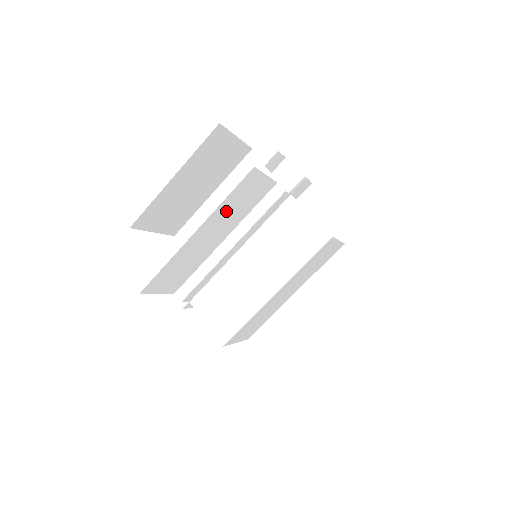
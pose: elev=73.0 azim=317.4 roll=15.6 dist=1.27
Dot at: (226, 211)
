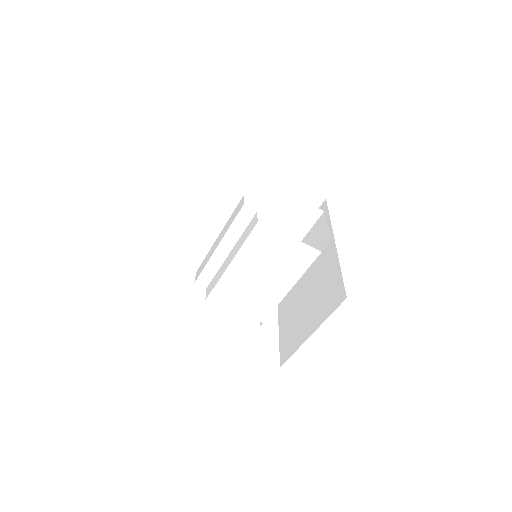
Dot at: occluded
